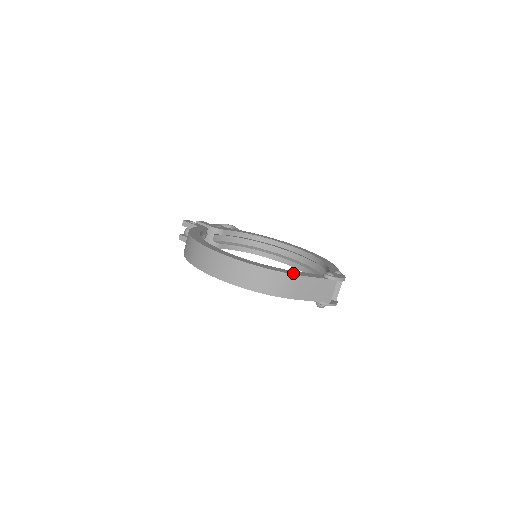
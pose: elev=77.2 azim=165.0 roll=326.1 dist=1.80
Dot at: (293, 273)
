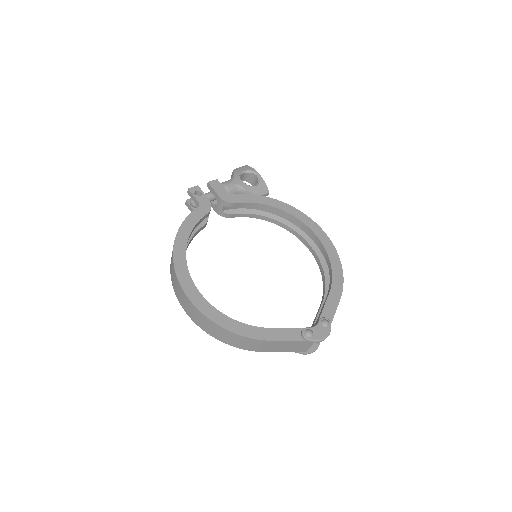
Dot at: (260, 336)
